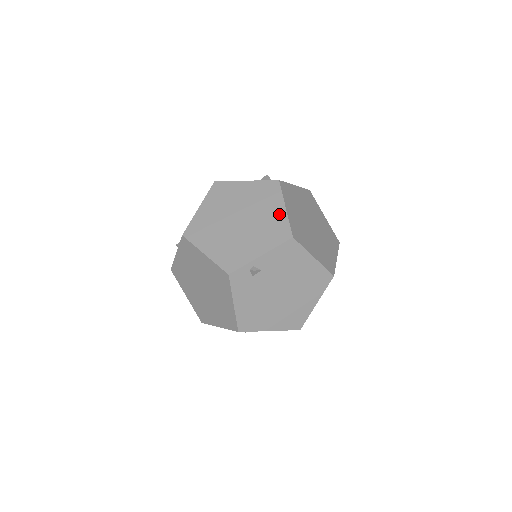
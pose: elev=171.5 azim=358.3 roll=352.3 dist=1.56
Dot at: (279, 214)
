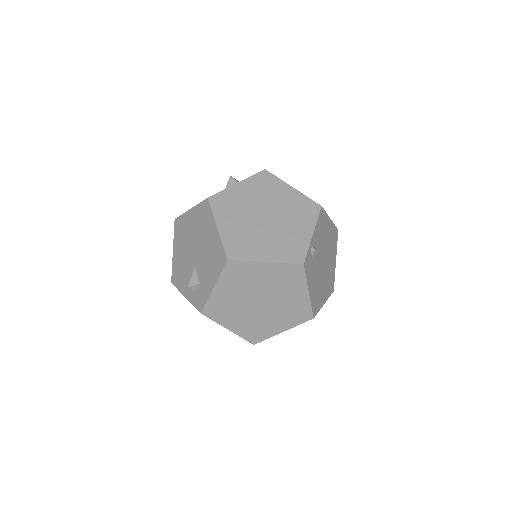
Dot at: (293, 195)
